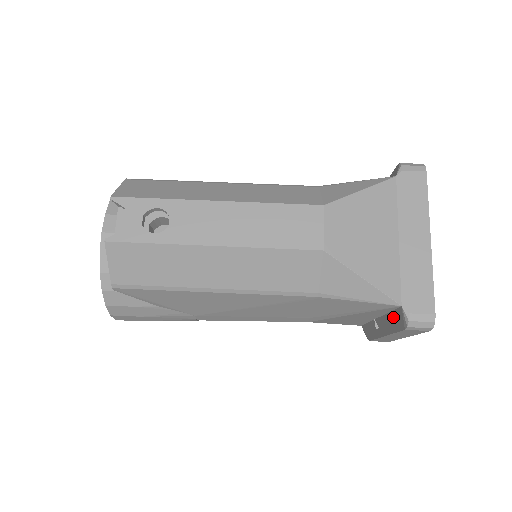
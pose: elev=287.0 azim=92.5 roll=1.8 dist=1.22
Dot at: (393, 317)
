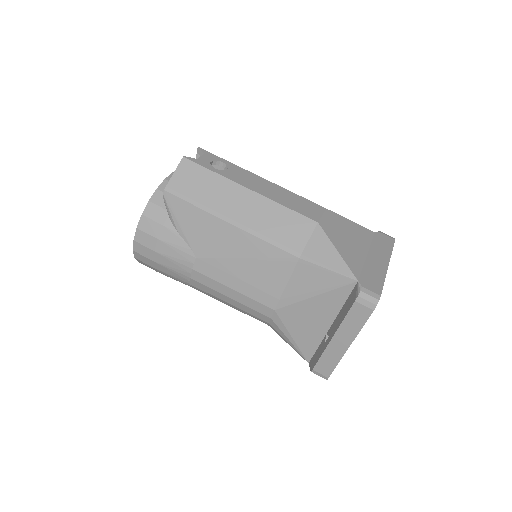
Dot at: (347, 303)
